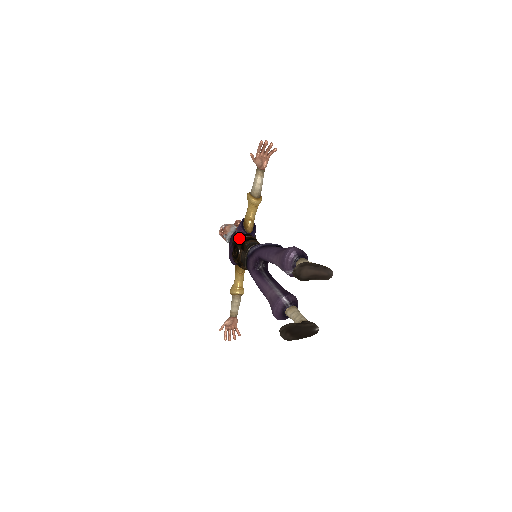
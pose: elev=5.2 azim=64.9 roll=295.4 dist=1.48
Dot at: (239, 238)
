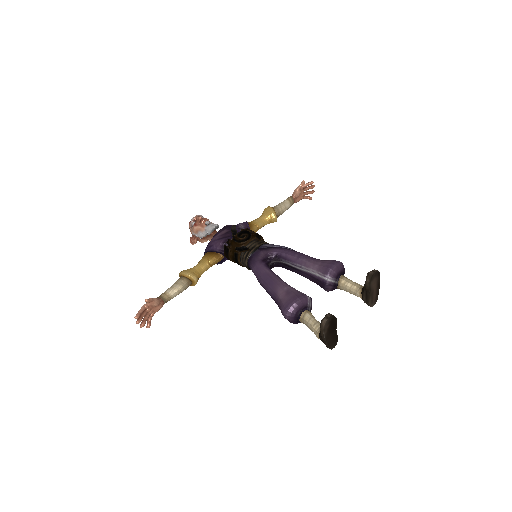
Dot at: occluded
